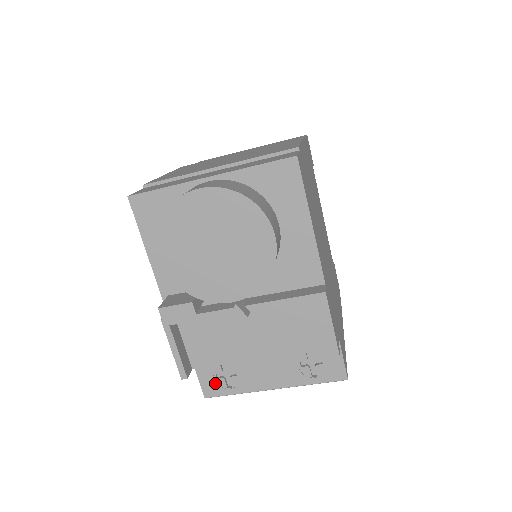
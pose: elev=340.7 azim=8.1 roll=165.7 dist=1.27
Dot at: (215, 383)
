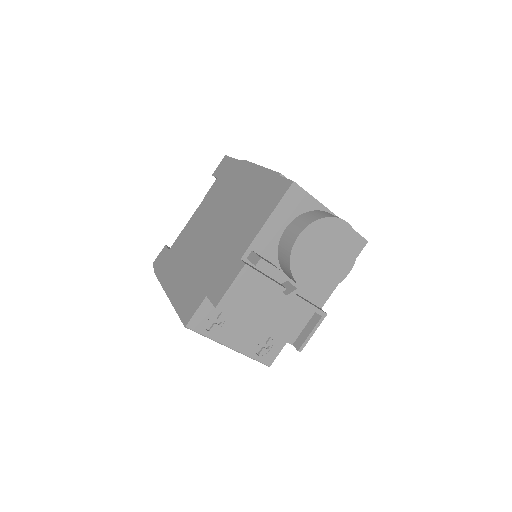
Dot at: (203, 321)
